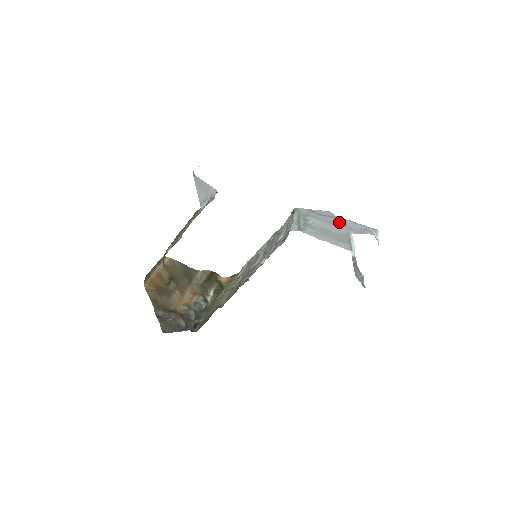
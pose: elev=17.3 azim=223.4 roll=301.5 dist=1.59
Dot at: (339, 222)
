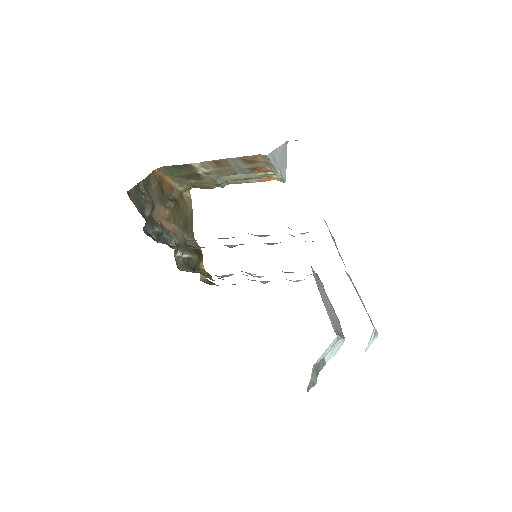
Dot at: occluded
